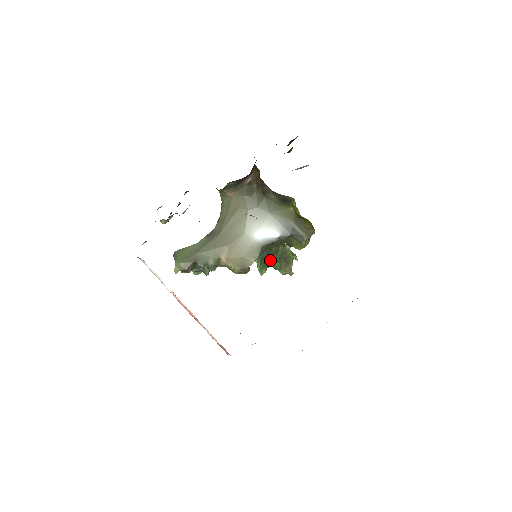
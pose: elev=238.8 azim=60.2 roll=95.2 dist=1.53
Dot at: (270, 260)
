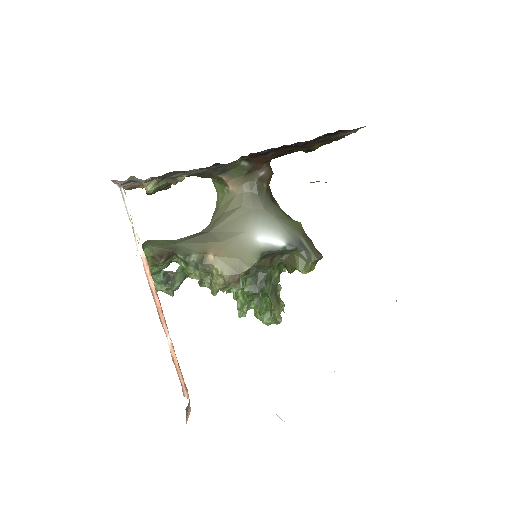
Dot at: (261, 286)
